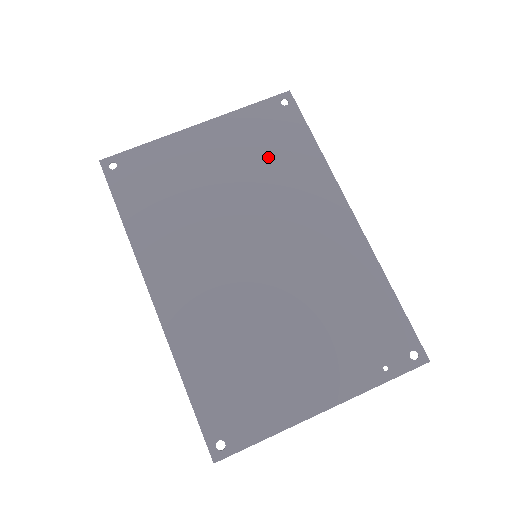
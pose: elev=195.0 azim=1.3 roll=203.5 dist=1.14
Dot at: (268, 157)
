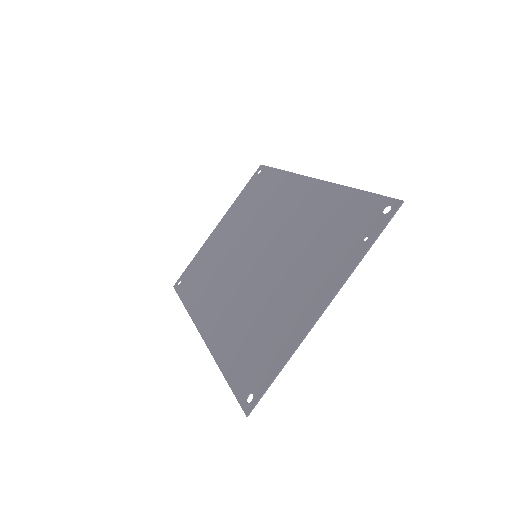
Dot at: (254, 203)
